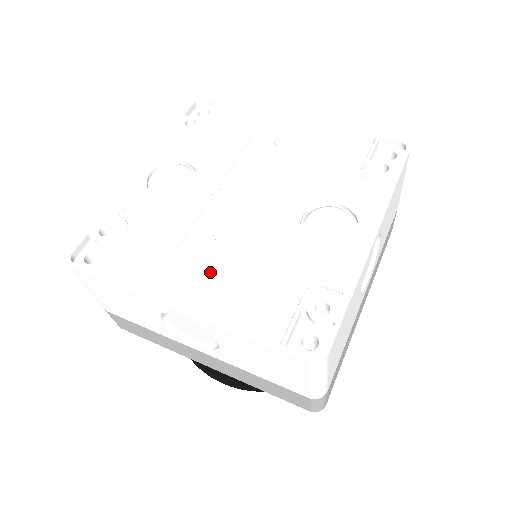
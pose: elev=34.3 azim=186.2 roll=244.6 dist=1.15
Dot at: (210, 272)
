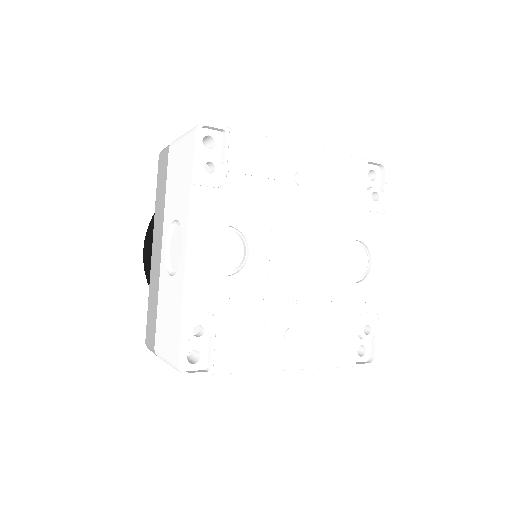
Dot at: (297, 333)
